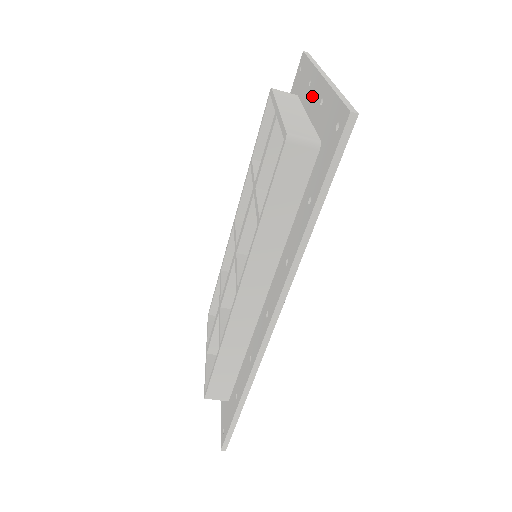
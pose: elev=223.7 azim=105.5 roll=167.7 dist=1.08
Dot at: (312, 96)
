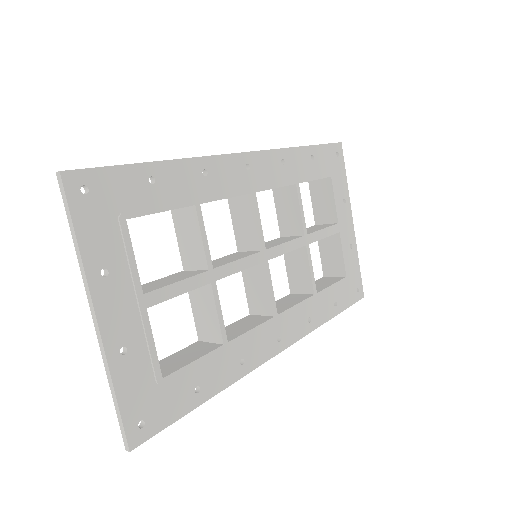
Dot at: (114, 304)
